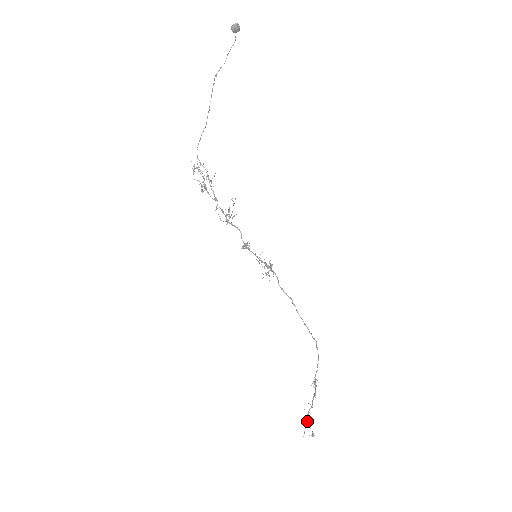
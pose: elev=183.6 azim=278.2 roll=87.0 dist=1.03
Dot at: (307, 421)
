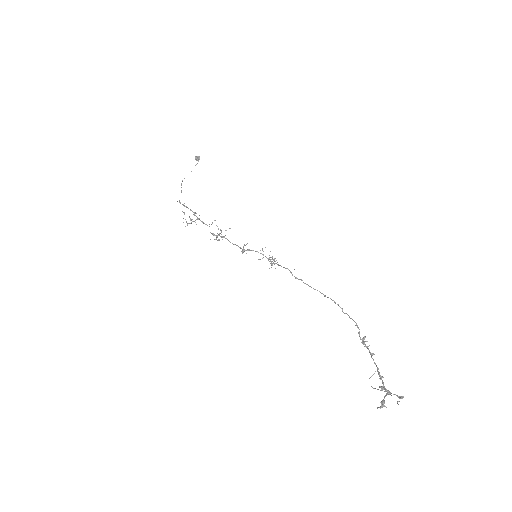
Dot at: (384, 387)
